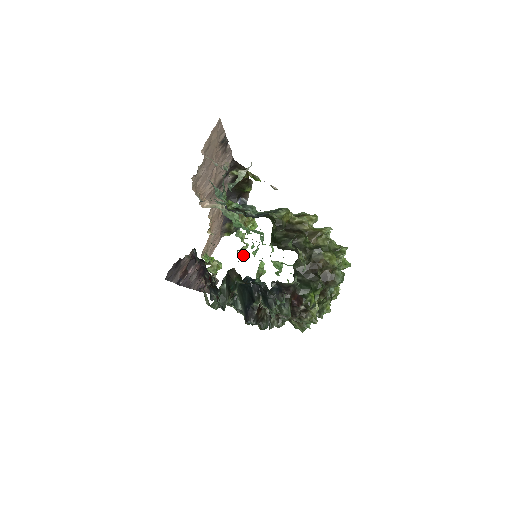
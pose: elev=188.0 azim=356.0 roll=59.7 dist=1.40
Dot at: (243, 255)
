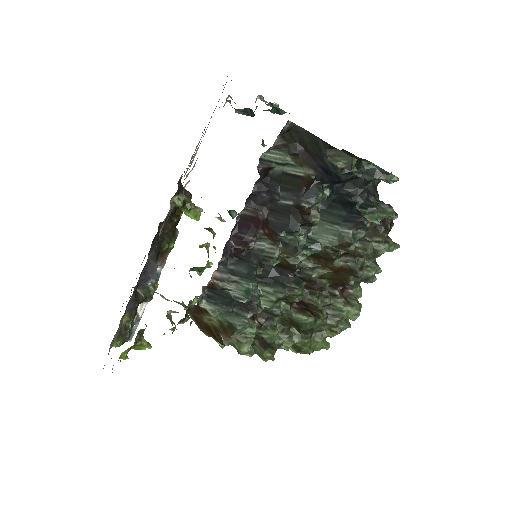
Dot at: occluded
